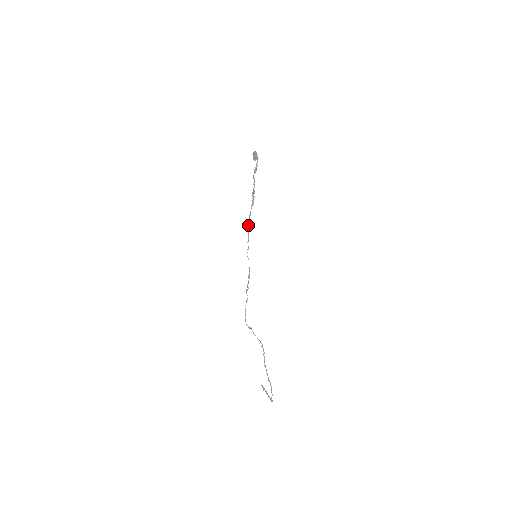
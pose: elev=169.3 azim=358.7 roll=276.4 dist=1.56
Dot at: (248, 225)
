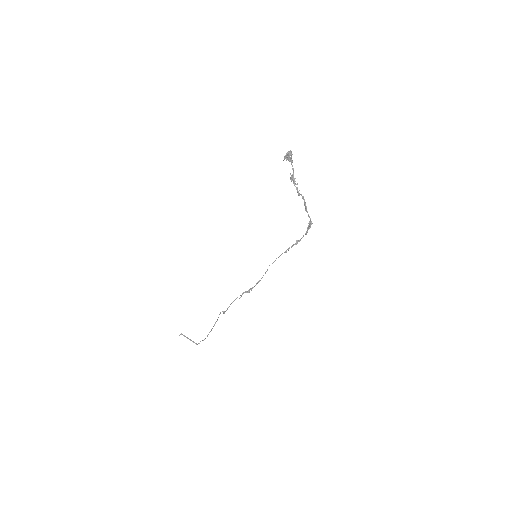
Dot at: occluded
